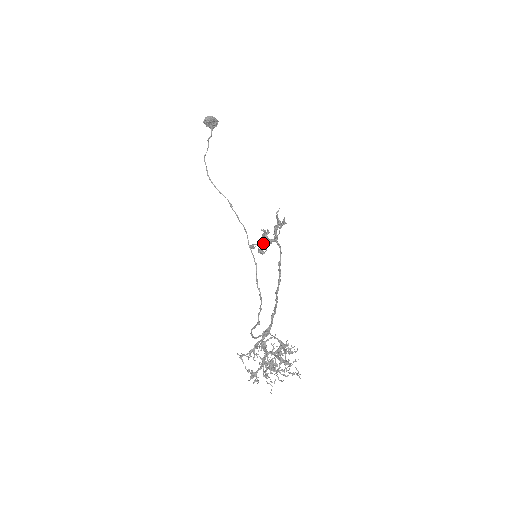
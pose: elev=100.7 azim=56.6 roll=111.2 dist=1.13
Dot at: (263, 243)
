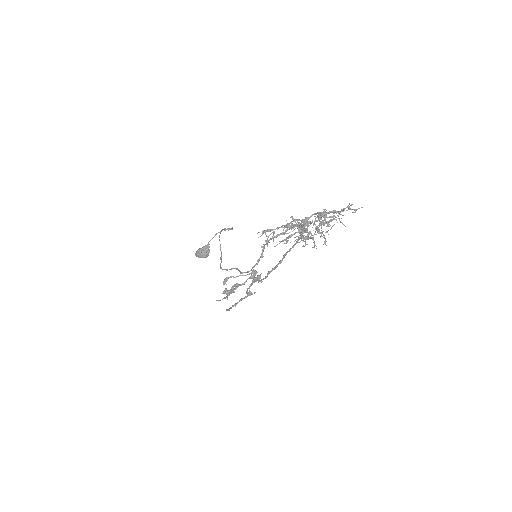
Dot at: (245, 275)
